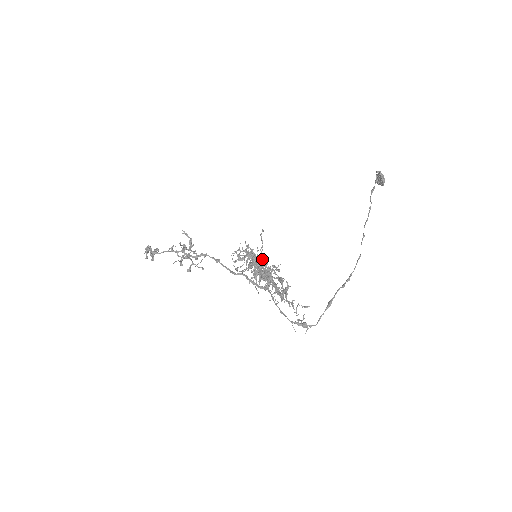
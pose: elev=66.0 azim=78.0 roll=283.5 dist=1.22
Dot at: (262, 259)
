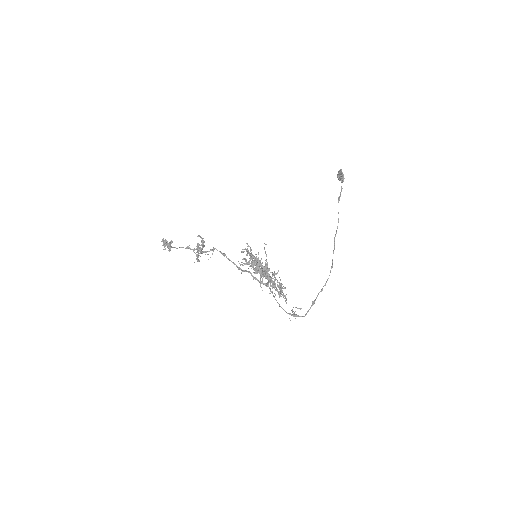
Dot at: (265, 266)
